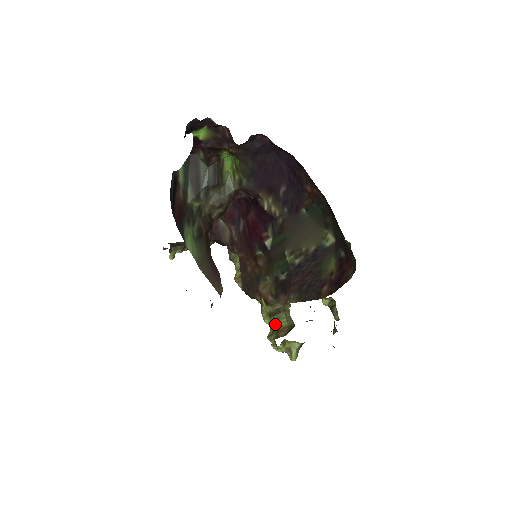
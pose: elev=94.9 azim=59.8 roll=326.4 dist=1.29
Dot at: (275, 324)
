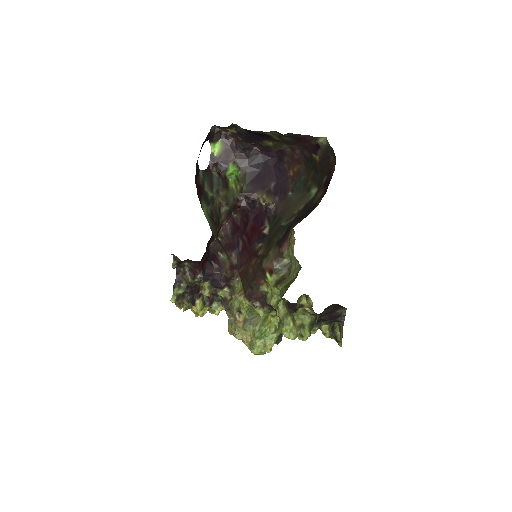
Dot at: (283, 286)
